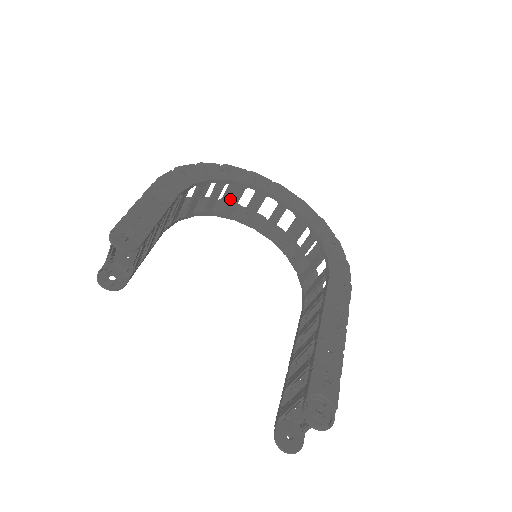
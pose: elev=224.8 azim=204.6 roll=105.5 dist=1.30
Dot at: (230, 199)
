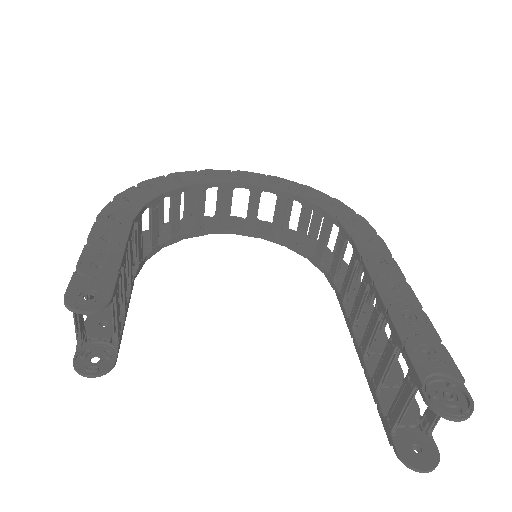
Dot at: (194, 211)
